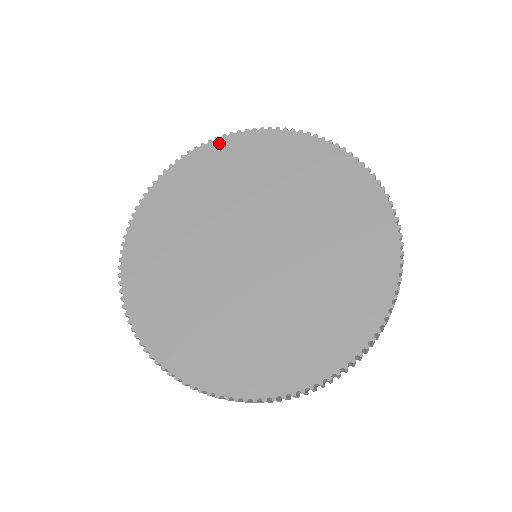
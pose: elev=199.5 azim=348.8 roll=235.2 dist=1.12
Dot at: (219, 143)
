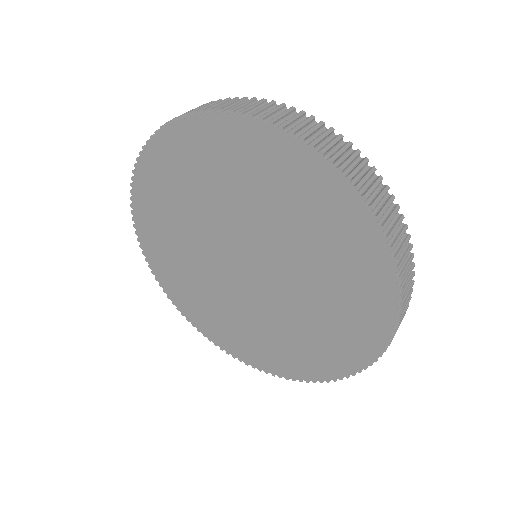
Dot at: (298, 149)
